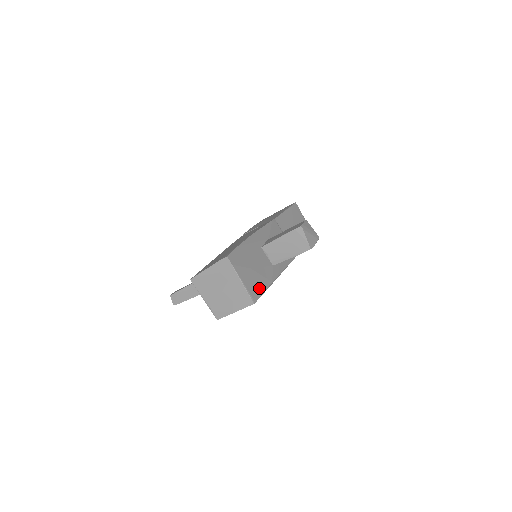
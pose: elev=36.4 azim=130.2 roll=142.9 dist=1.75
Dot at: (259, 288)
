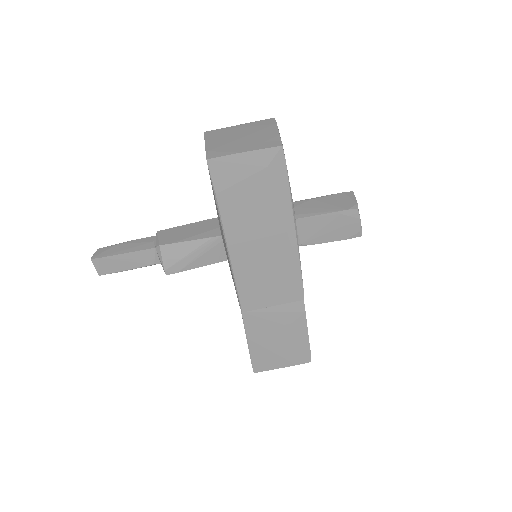
Dot at: occluded
